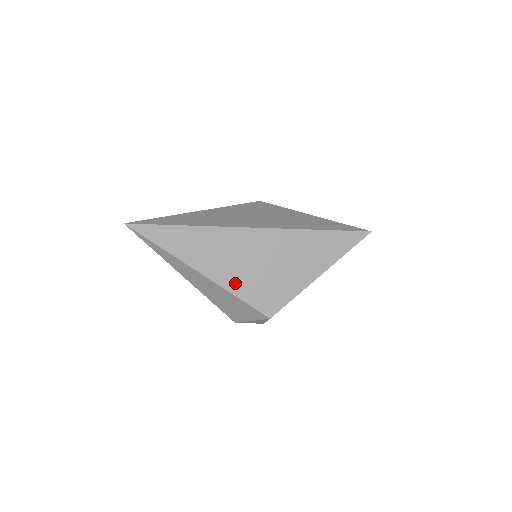
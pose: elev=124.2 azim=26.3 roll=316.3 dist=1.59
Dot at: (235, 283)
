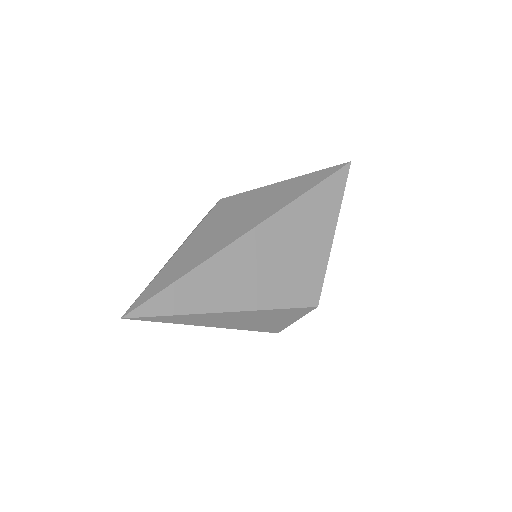
Dot at: (268, 297)
